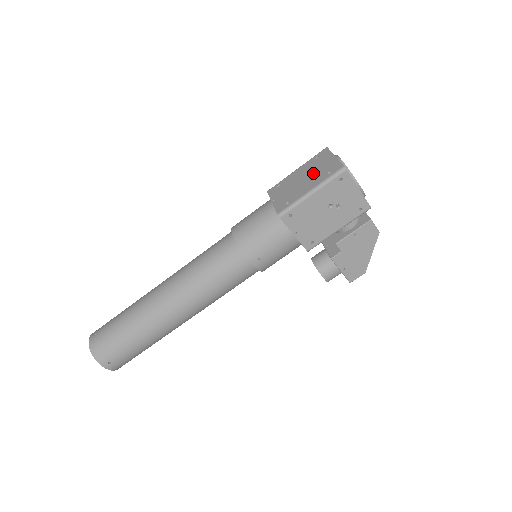
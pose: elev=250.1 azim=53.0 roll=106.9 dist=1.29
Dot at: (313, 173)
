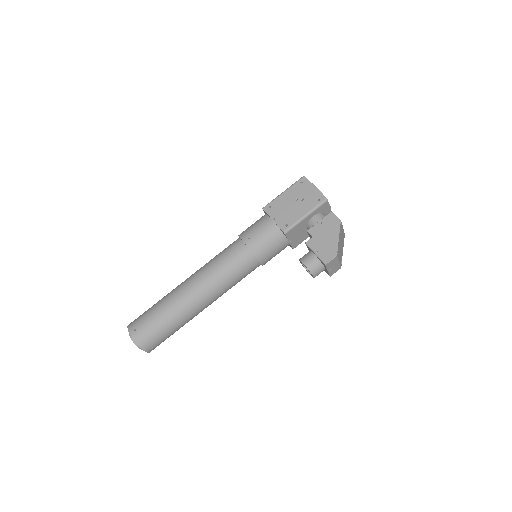
Dot at: occluded
